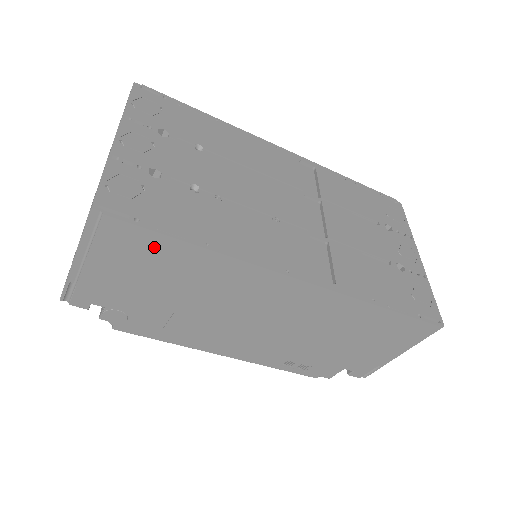
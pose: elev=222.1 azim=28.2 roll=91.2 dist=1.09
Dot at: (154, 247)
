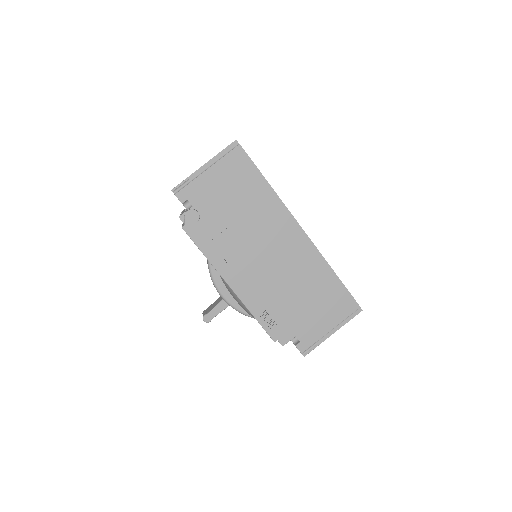
Dot at: (248, 174)
